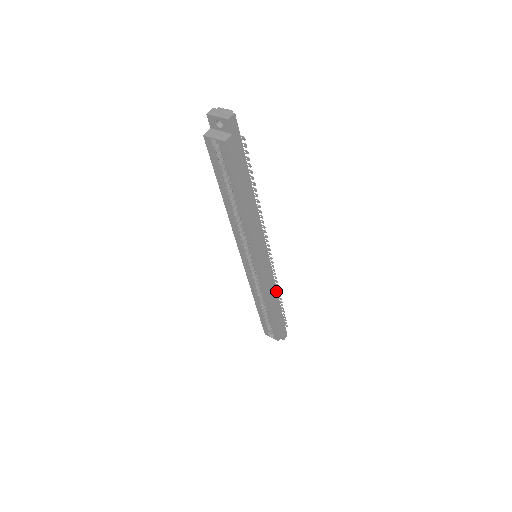
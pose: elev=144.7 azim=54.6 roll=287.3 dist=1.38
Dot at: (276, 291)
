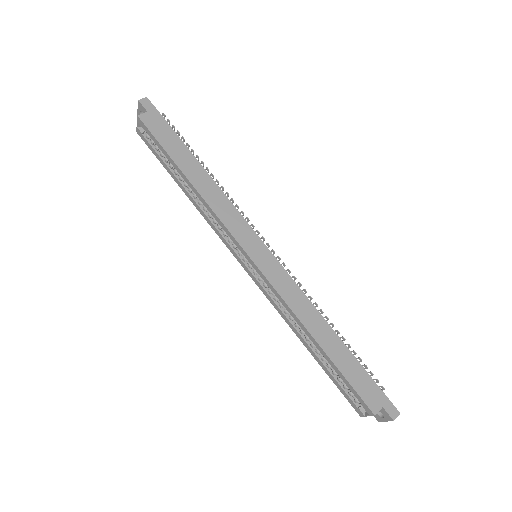
Dot at: (316, 310)
